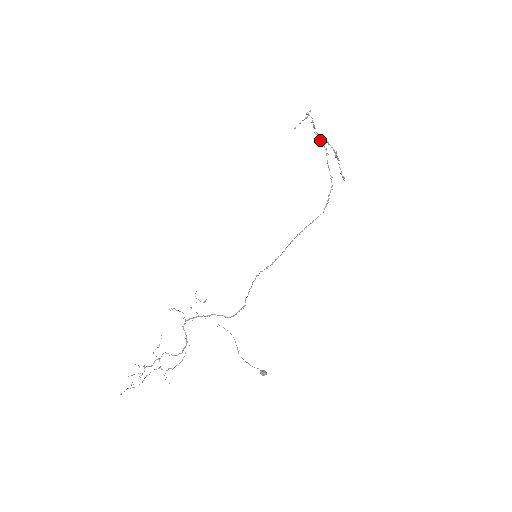
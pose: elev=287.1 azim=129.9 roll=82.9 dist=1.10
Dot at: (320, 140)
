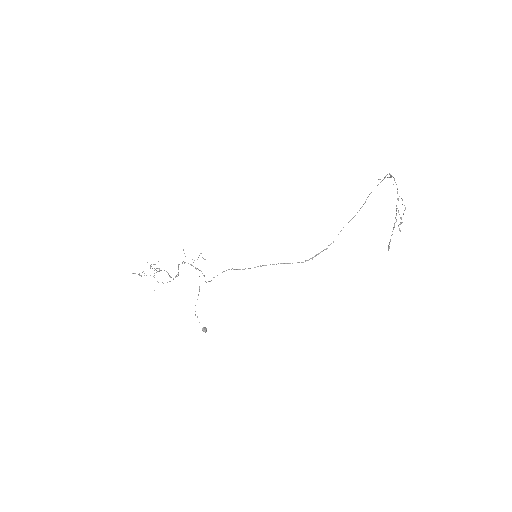
Dot at: (362, 206)
